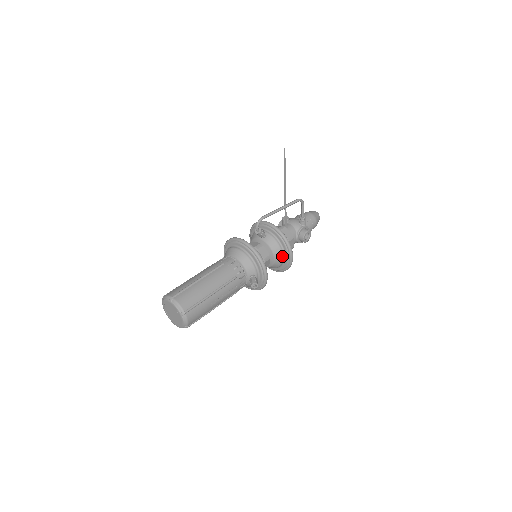
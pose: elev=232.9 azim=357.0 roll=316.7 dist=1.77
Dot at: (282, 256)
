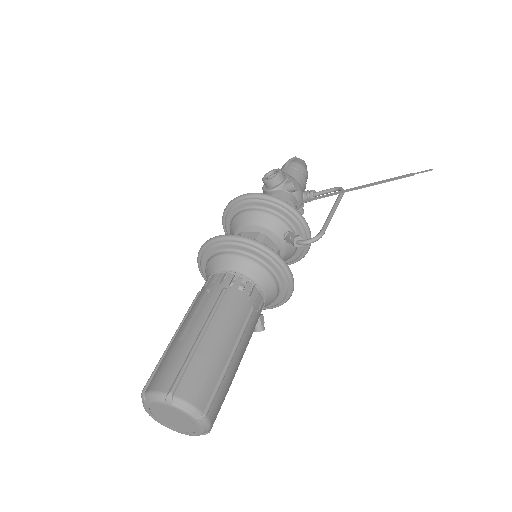
Dot at: occluded
